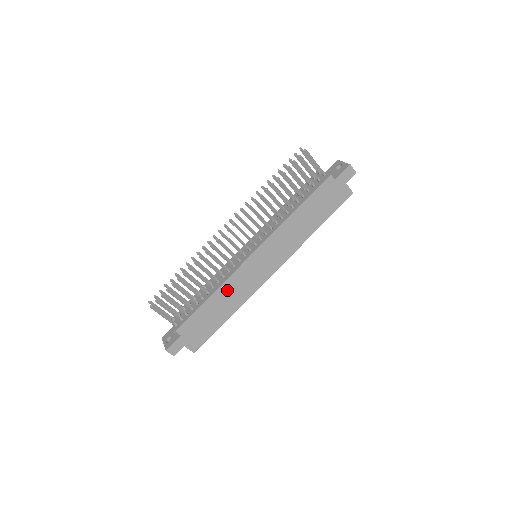
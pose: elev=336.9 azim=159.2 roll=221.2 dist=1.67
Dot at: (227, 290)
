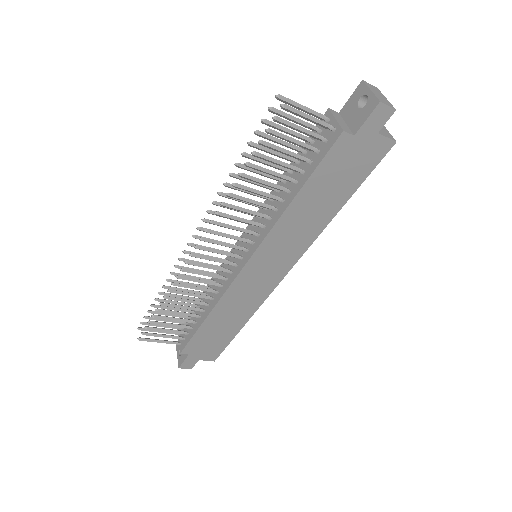
Dot at: (226, 307)
